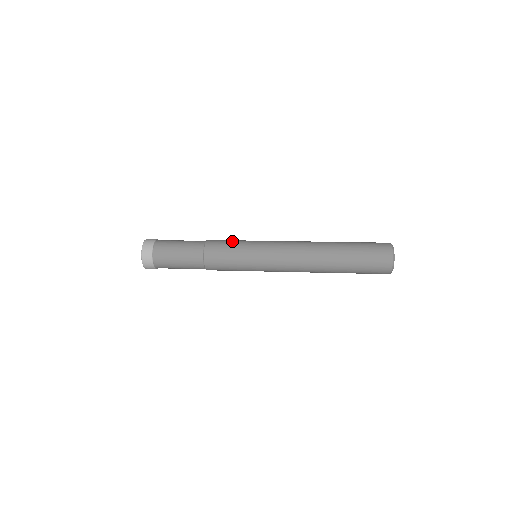
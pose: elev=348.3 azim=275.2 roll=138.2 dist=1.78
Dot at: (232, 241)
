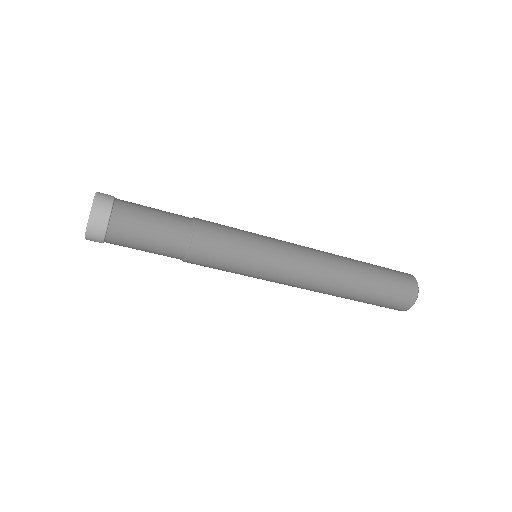
Dot at: occluded
